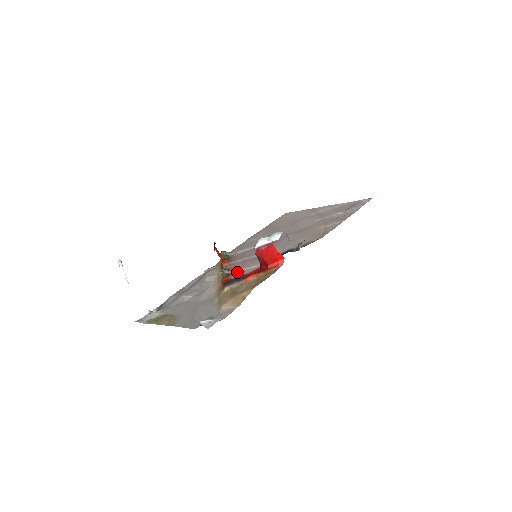
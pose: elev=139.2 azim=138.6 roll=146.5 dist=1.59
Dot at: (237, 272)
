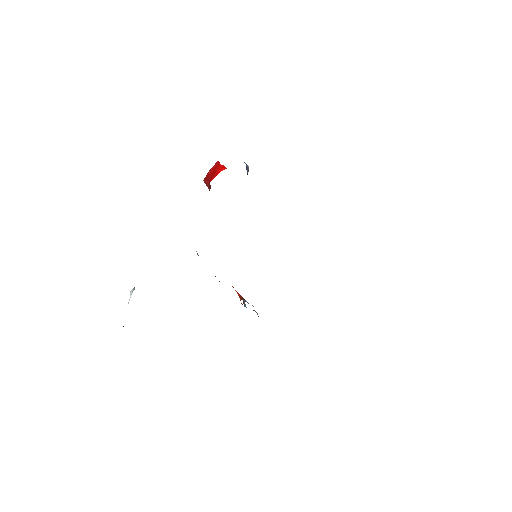
Dot at: occluded
